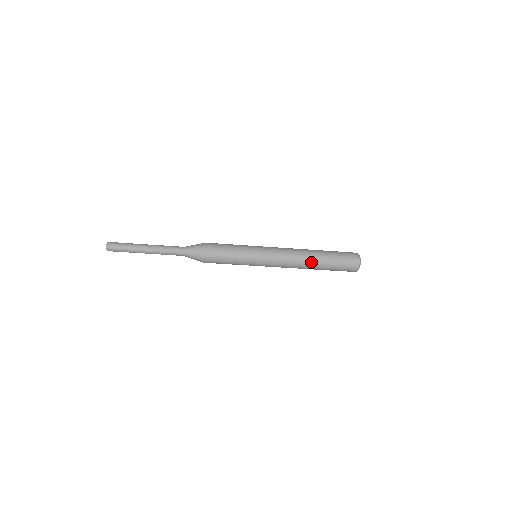
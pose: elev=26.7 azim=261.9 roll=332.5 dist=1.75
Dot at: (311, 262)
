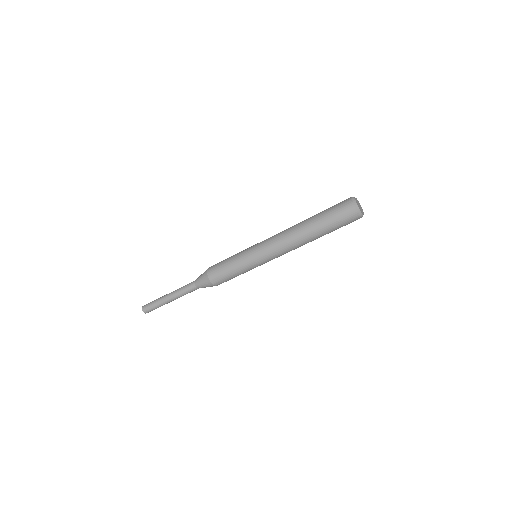
Dot at: (304, 235)
